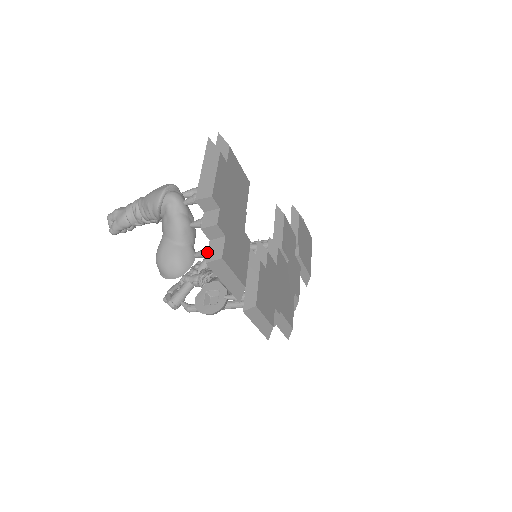
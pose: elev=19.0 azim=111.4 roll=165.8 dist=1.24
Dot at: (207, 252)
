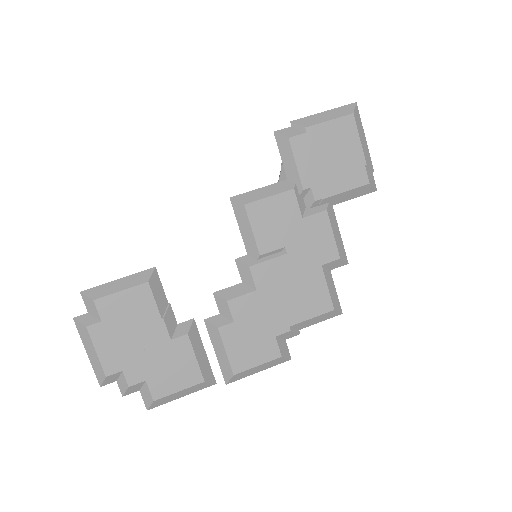
Dot at: occluded
